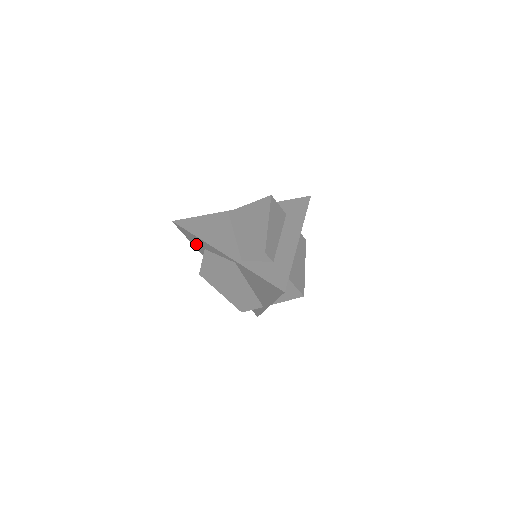
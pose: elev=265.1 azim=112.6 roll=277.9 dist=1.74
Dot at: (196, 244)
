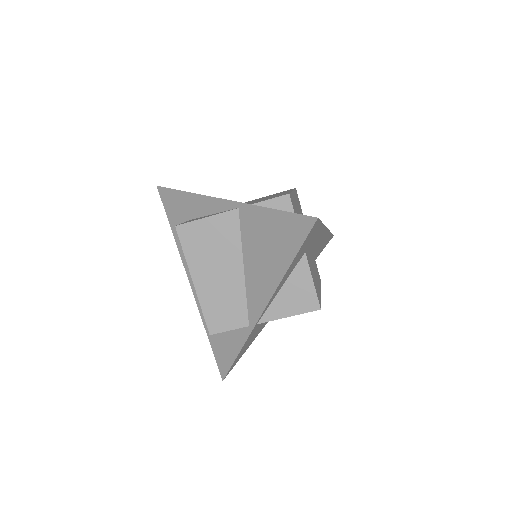
Dot at: (178, 219)
